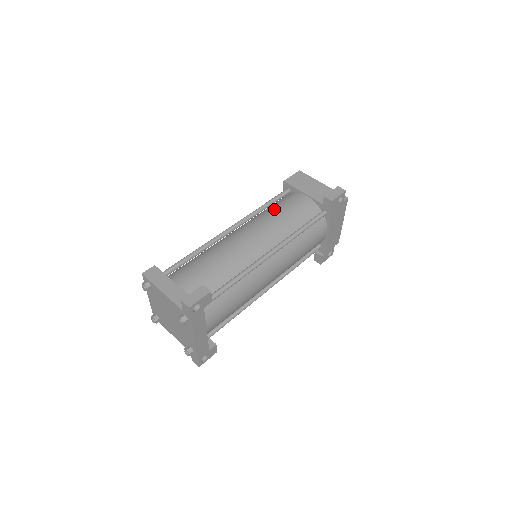
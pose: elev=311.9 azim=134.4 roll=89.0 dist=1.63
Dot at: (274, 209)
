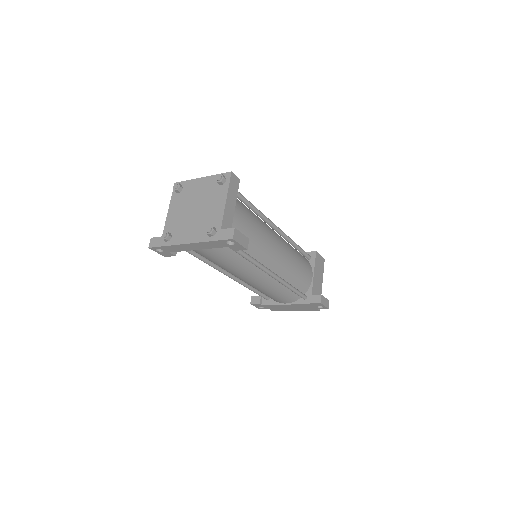
Dot at: (298, 256)
